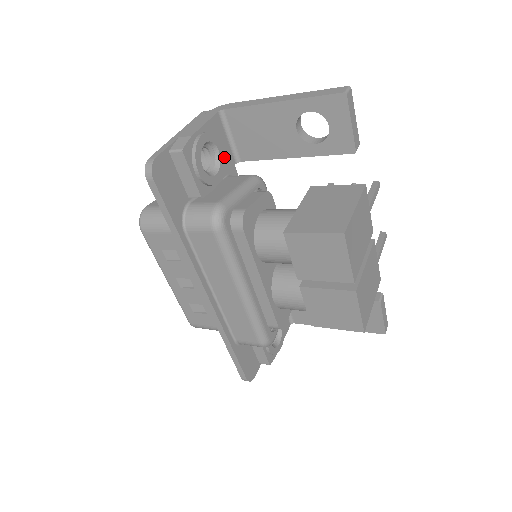
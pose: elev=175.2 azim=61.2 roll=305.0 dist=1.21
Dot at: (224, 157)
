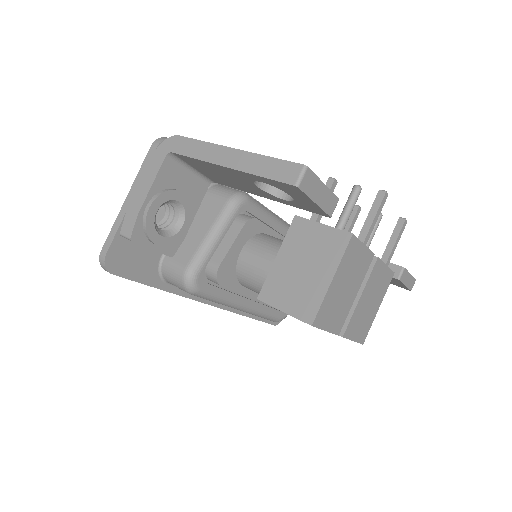
Dot at: (188, 200)
